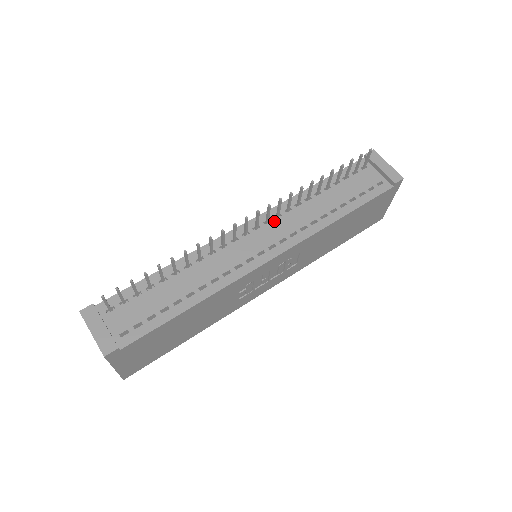
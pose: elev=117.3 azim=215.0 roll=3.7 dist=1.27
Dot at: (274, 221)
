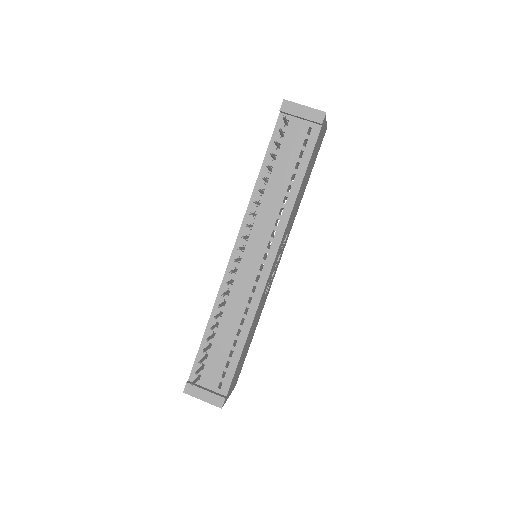
Dot at: (252, 233)
